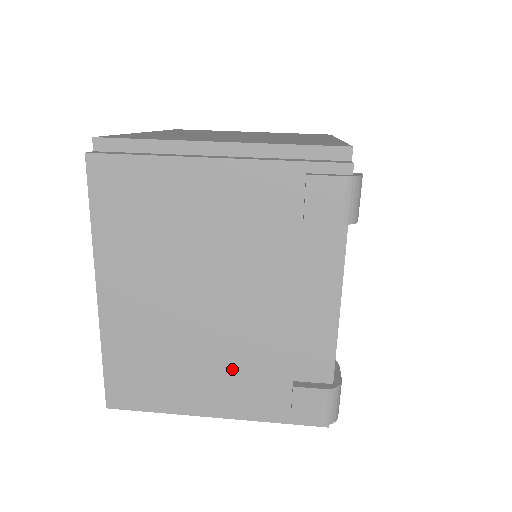
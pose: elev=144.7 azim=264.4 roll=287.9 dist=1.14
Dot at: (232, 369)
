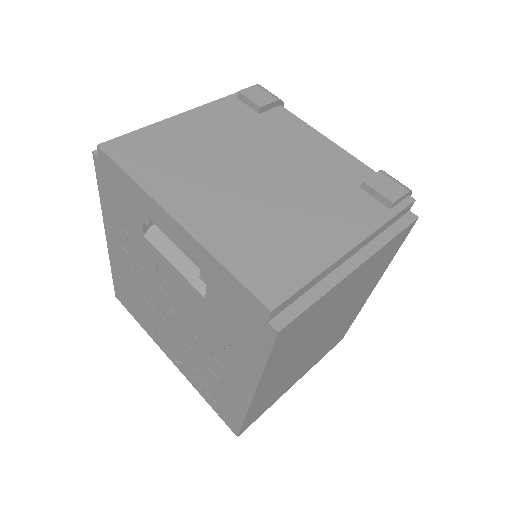
Dot at: (320, 206)
